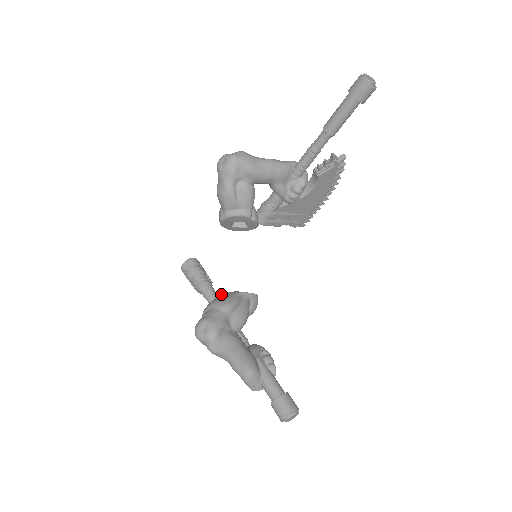
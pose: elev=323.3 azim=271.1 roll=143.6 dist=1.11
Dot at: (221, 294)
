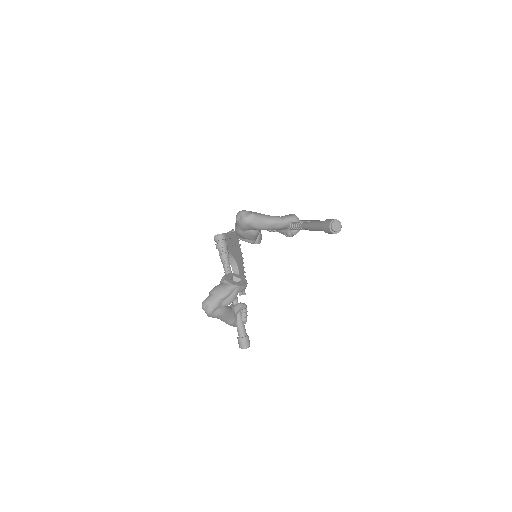
Dot at: (224, 281)
